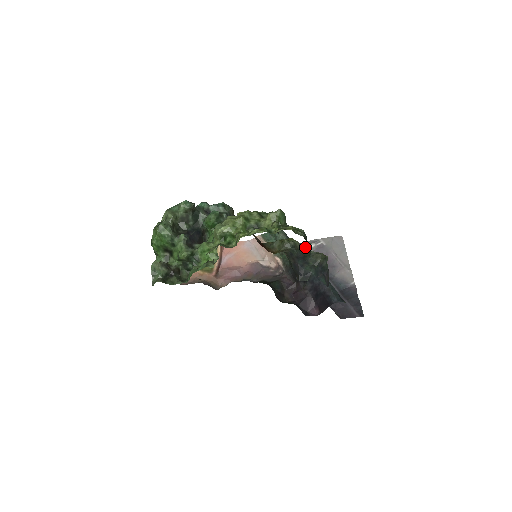
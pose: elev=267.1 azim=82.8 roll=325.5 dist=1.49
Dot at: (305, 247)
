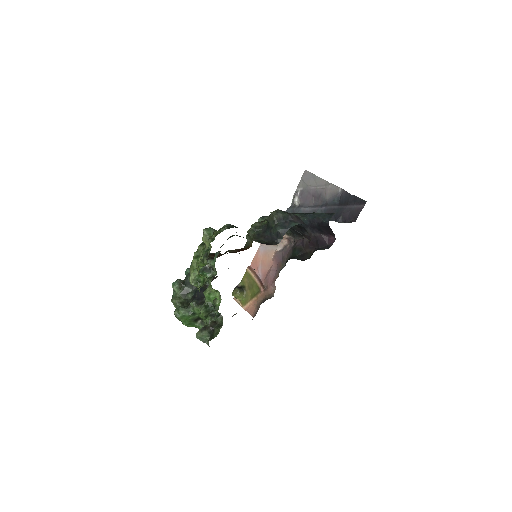
Dot at: (265, 219)
